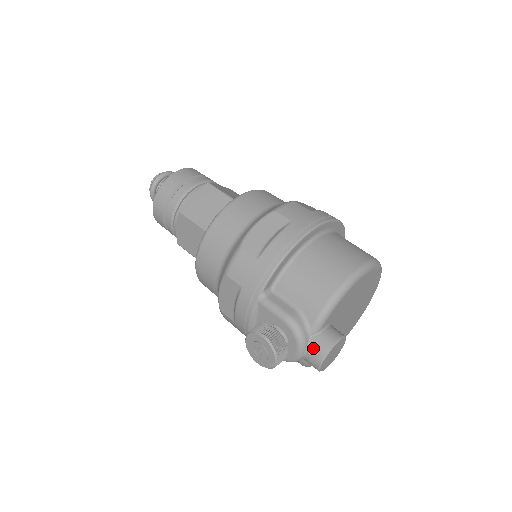
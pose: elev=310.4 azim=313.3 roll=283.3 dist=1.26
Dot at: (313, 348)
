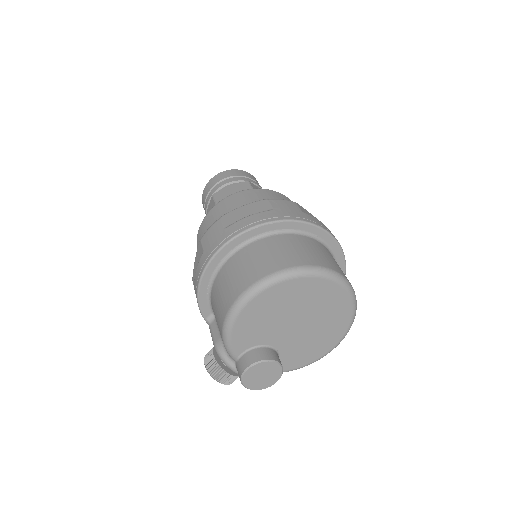
Dot at: (238, 373)
